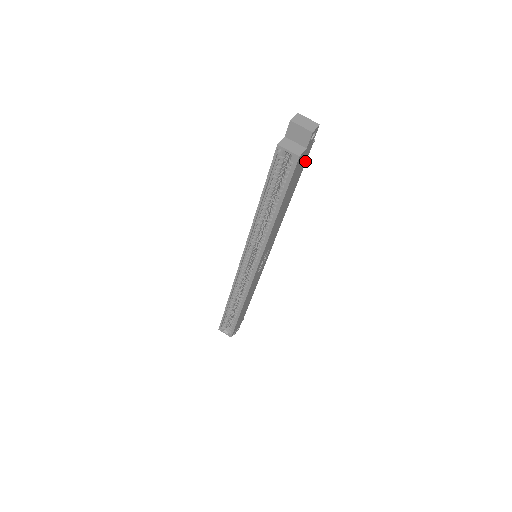
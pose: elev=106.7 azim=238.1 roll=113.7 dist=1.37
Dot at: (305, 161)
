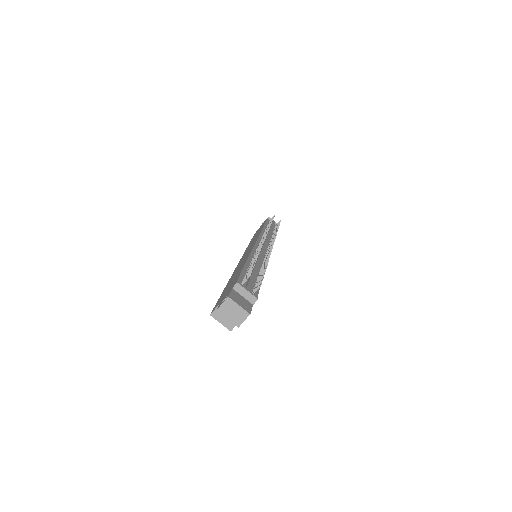
Dot at: occluded
